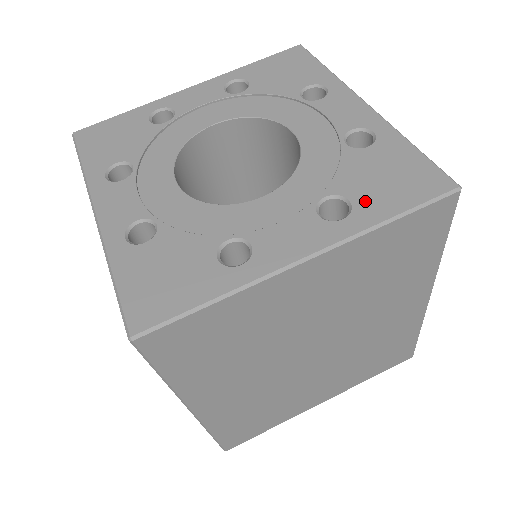
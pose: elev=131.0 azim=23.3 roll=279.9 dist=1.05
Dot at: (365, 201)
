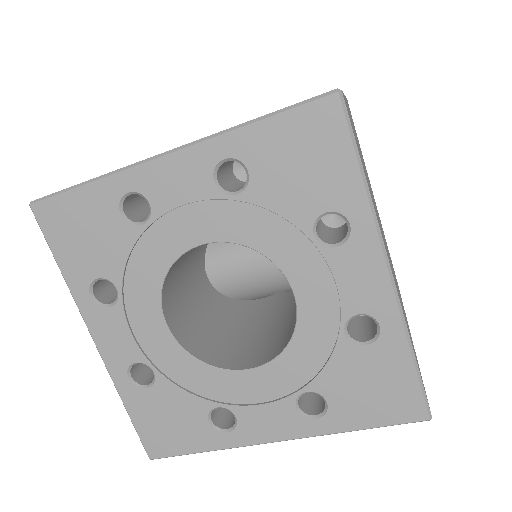
Dot at: (341, 408)
